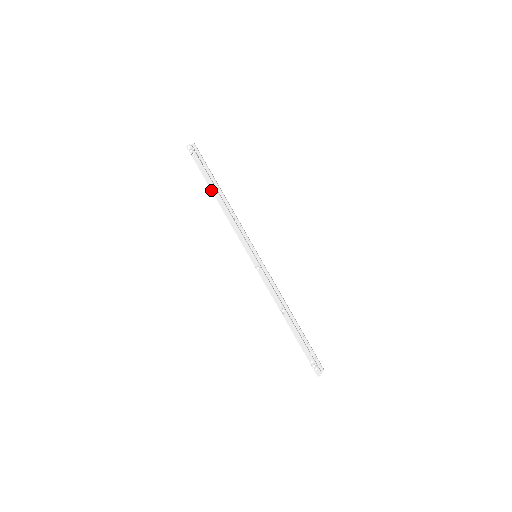
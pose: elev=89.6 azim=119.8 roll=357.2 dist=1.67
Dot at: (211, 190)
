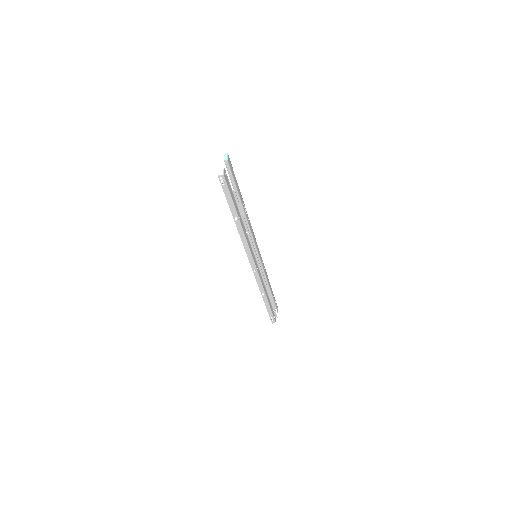
Dot at: occluded
